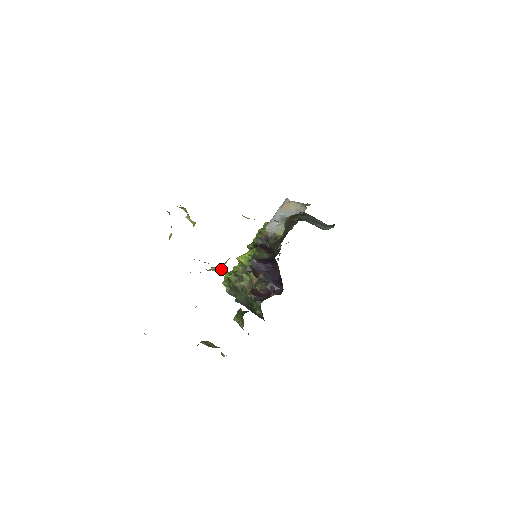
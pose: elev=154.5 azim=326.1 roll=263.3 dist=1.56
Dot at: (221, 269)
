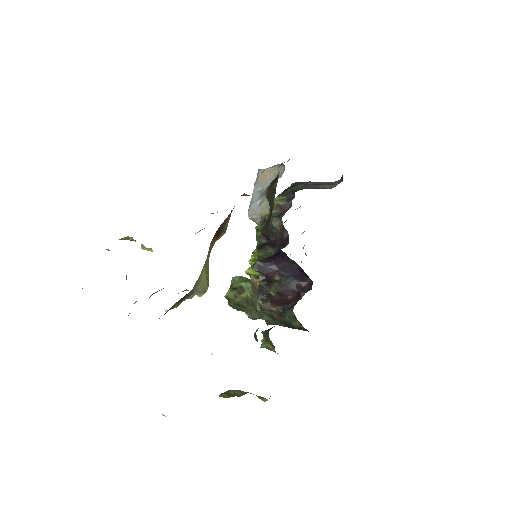
Dot at: (206, 289)
